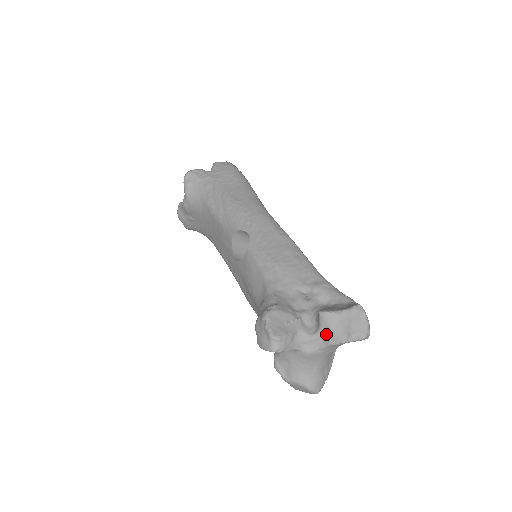
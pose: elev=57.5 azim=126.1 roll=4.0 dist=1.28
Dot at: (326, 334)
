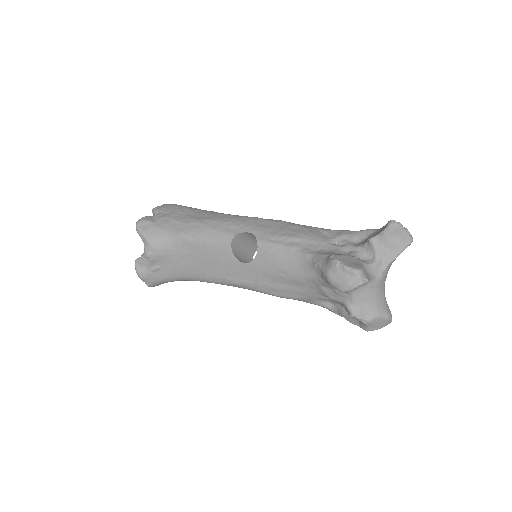
Dot at: (383, 255)
